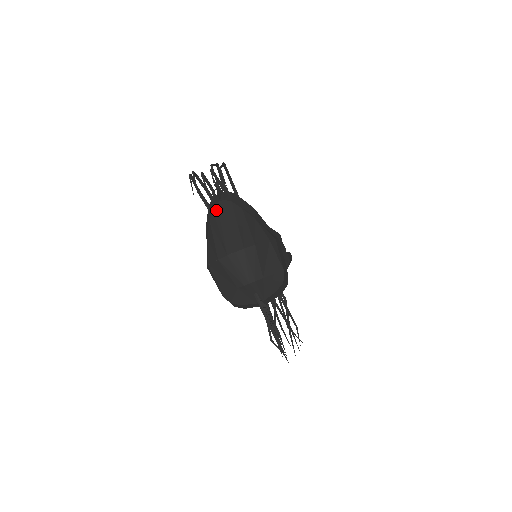
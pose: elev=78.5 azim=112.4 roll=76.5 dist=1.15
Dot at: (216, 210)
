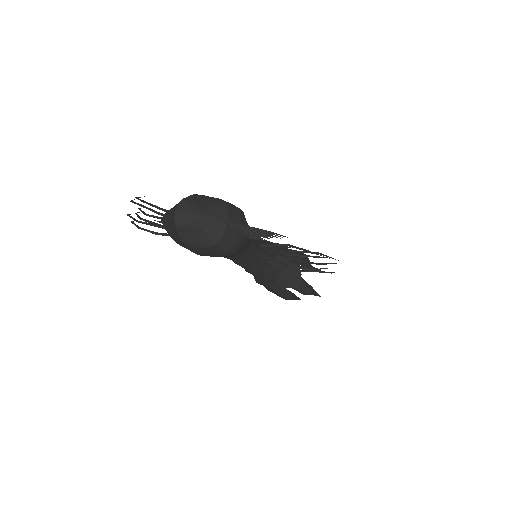
Dot at: (163, 222)
